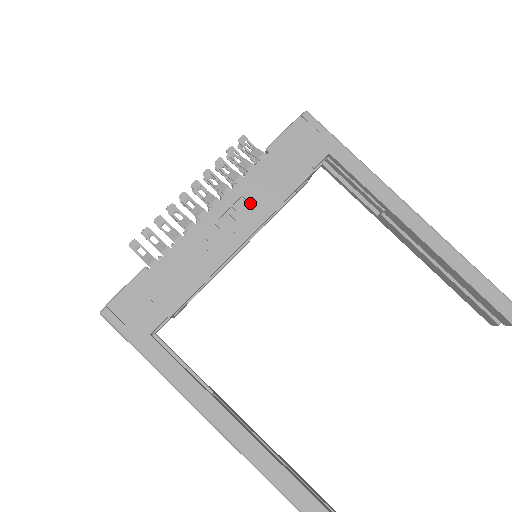
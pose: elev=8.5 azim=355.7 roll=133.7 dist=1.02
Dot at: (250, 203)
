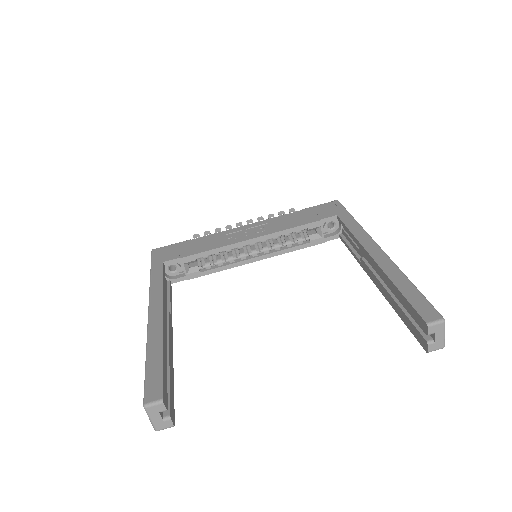
Dot at: (269, 226)
